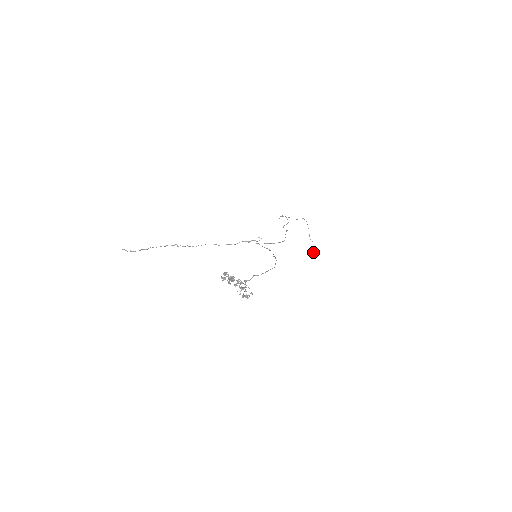
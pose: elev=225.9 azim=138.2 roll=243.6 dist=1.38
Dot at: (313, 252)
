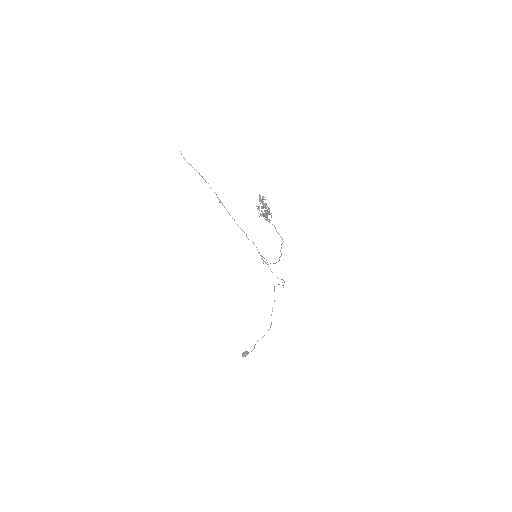
Dot at: (247, 352)
